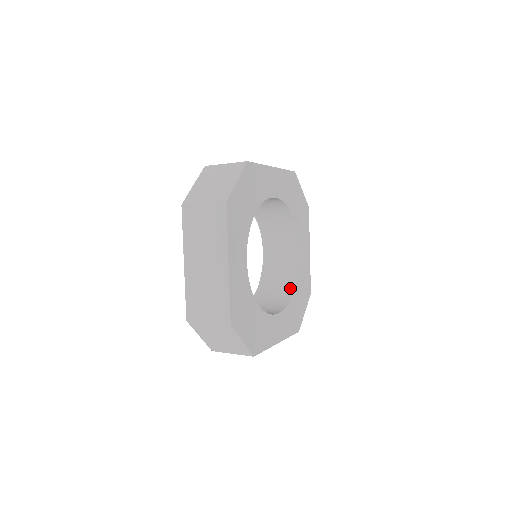
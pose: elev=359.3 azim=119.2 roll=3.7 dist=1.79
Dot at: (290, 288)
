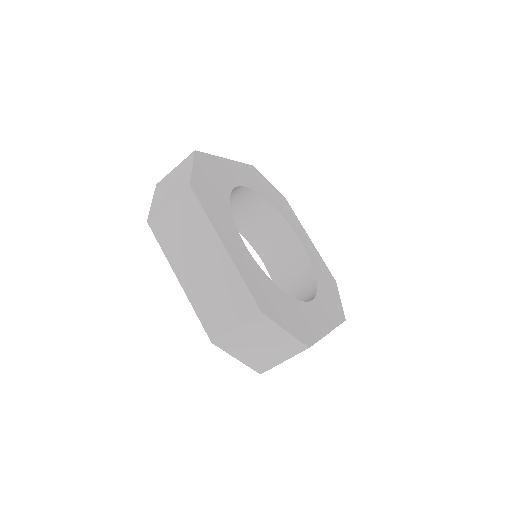
Dot at: (310, 278)
